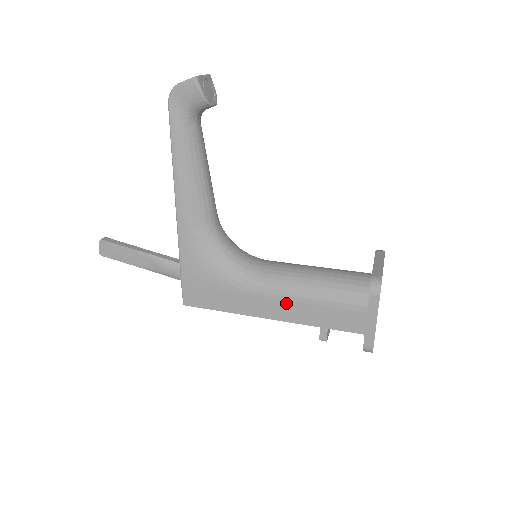
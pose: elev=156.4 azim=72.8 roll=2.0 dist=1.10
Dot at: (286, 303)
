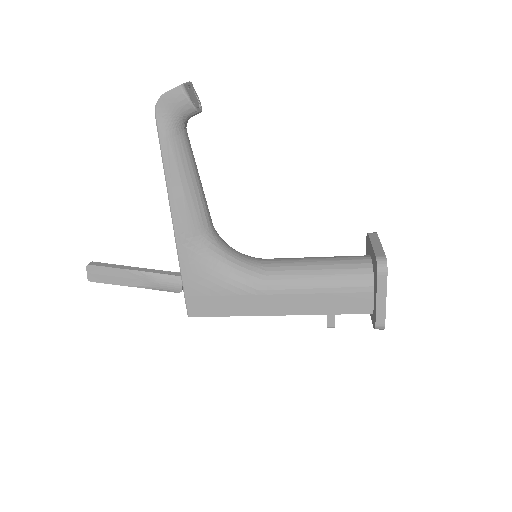
Dot at: (294, 297)
